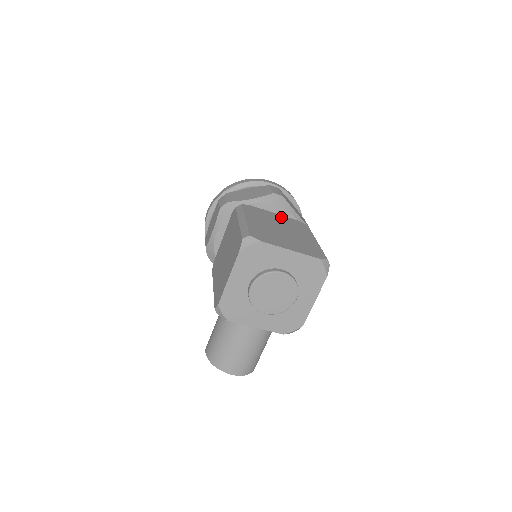
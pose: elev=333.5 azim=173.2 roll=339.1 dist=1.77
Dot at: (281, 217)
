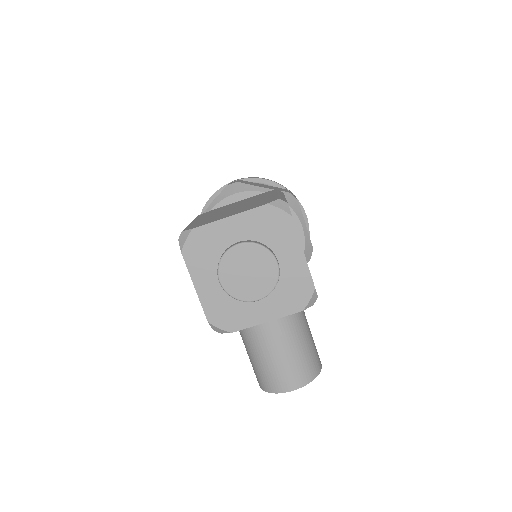
Dot at: (243, 200)
